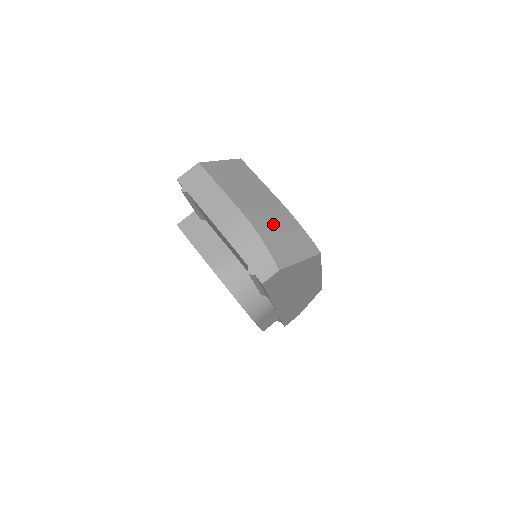
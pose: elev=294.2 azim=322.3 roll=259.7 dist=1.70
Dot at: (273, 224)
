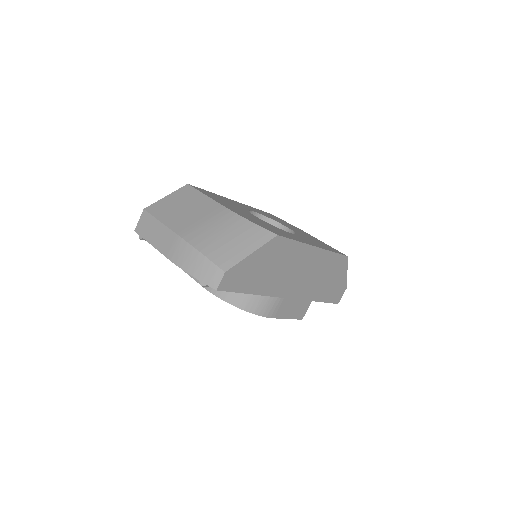
Dot at: (213, 232)
